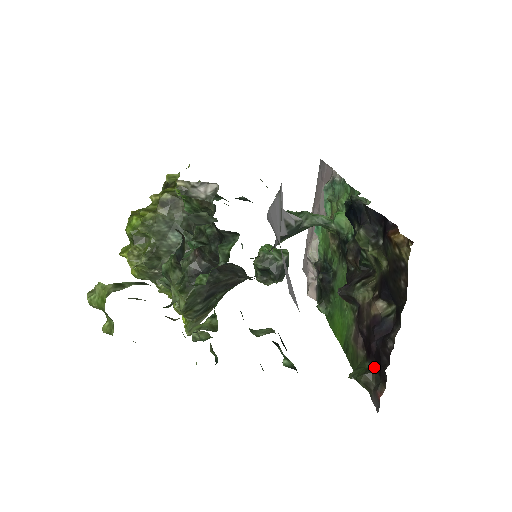
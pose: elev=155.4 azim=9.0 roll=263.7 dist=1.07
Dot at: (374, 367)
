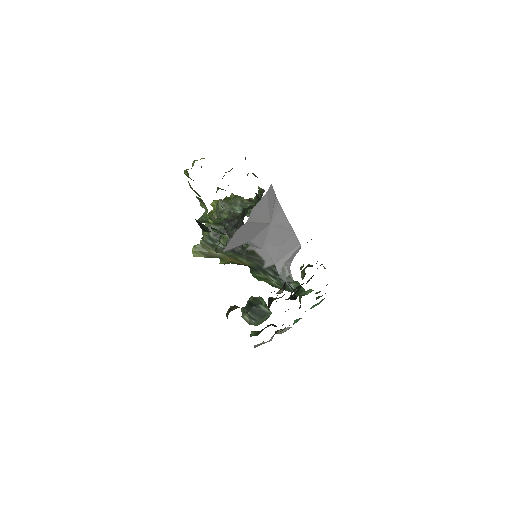
Dot at: occluded
